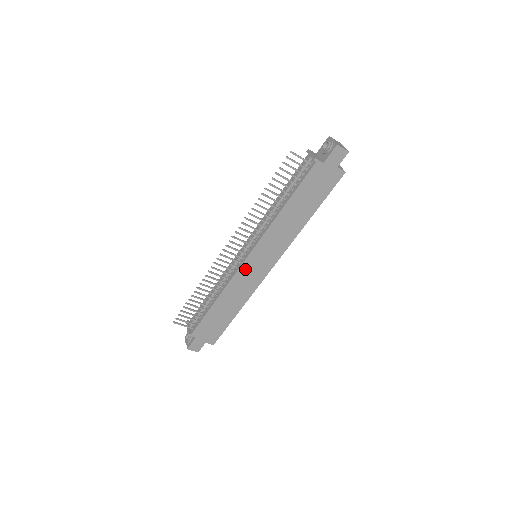
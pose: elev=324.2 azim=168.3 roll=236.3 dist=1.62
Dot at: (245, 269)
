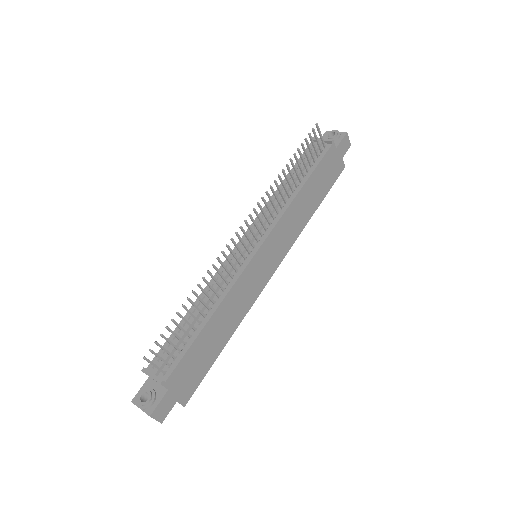
Dot at: (252, 268)
